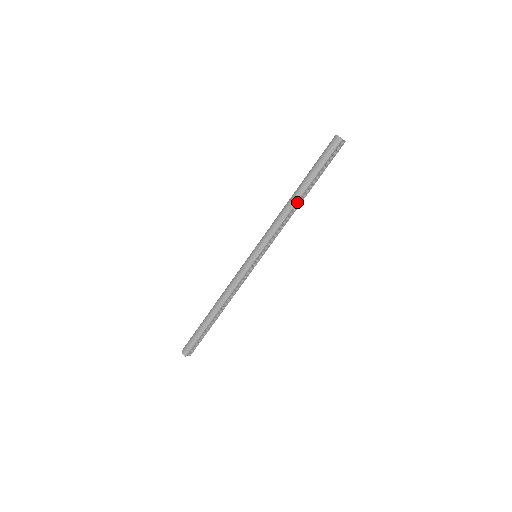
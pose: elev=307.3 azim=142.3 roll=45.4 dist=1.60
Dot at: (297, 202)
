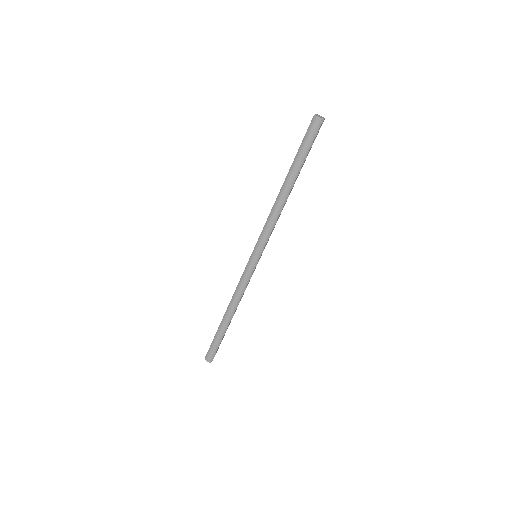
Dot at: (288, 195)
